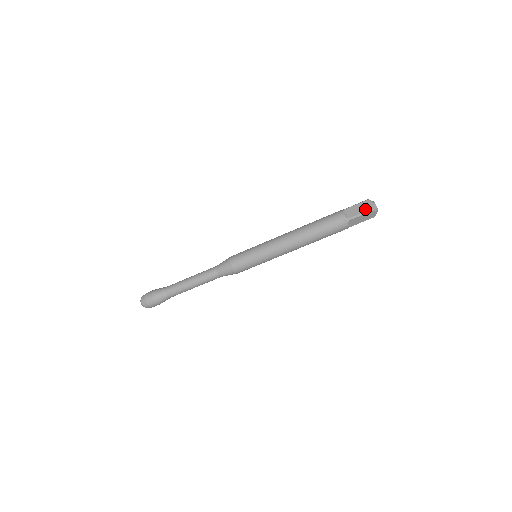
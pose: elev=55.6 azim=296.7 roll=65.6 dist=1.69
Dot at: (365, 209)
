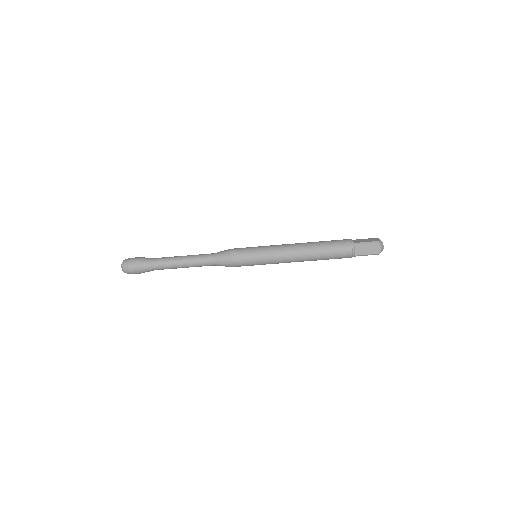
Dot at: (373, 252)
